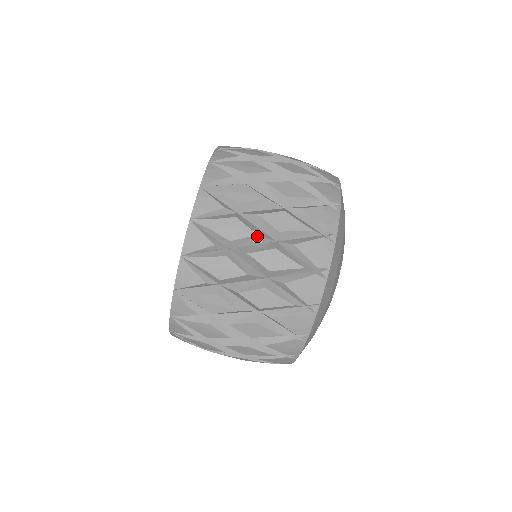
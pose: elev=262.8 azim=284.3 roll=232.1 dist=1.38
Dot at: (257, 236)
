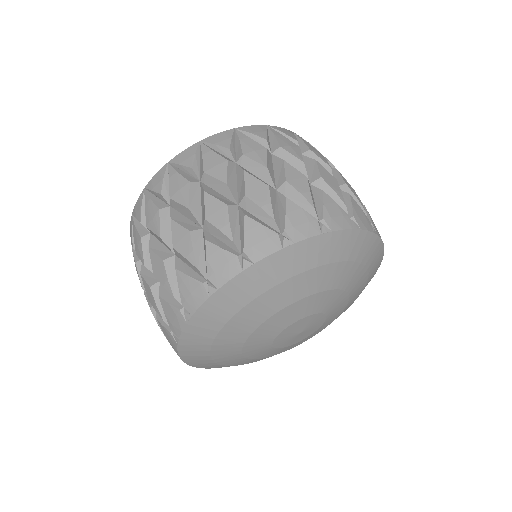
Dot at: (266, 169)
